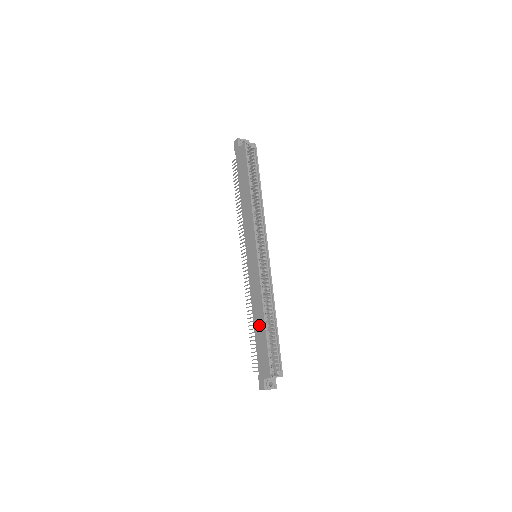
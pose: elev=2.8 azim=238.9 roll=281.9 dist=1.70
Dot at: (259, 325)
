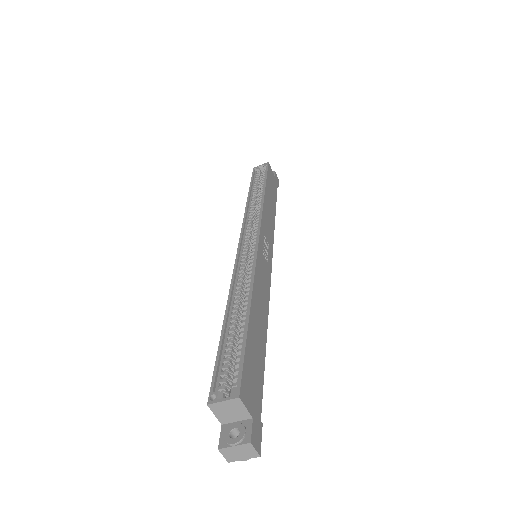
Dot at: occluded
